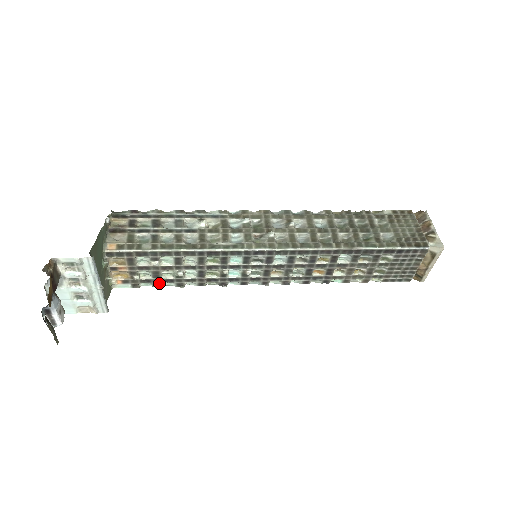
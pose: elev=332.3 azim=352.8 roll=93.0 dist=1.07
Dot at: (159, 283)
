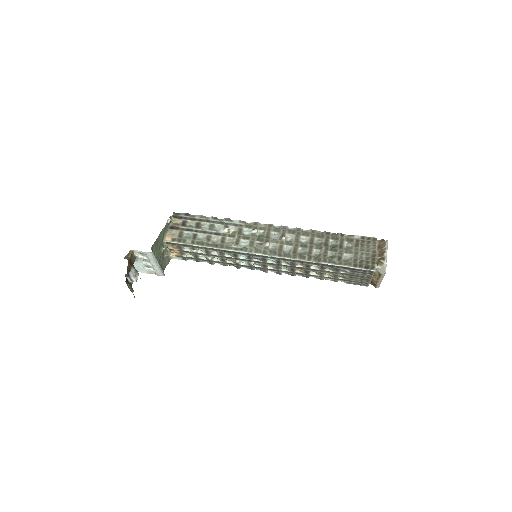
Dot at: (198, 260)
